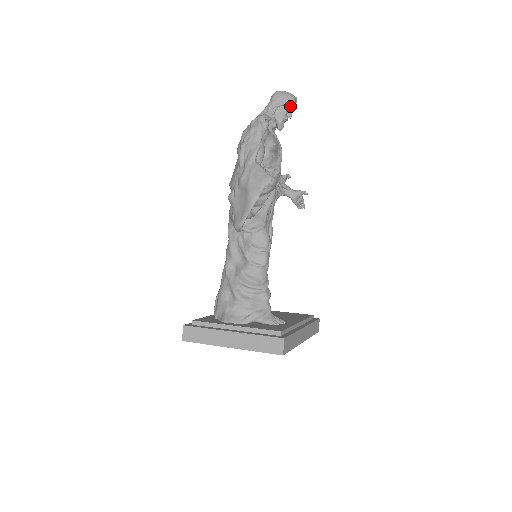
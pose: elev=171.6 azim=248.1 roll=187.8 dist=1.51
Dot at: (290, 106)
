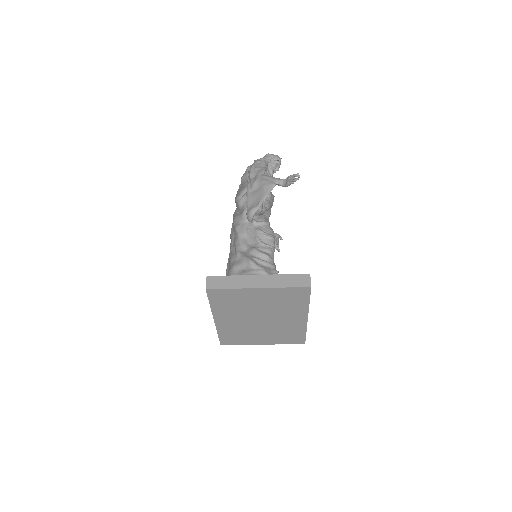
Dot at: (279, 162)
